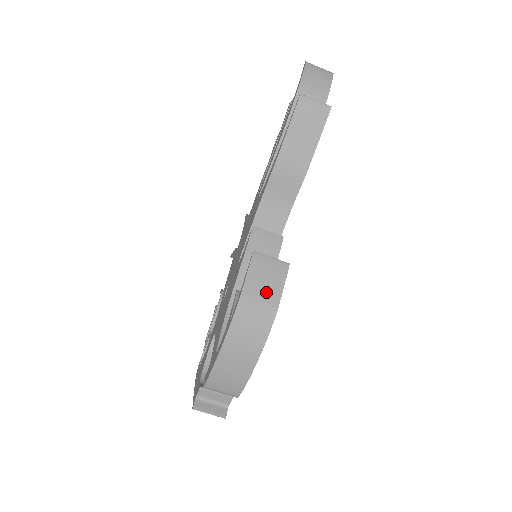
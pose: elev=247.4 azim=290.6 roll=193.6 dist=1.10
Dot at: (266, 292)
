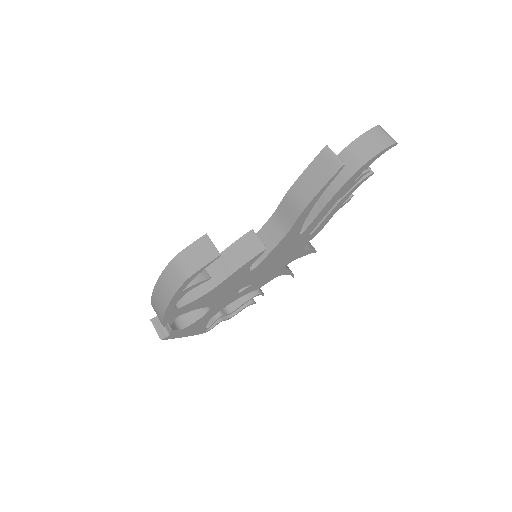
Dot at: (192, 262)
